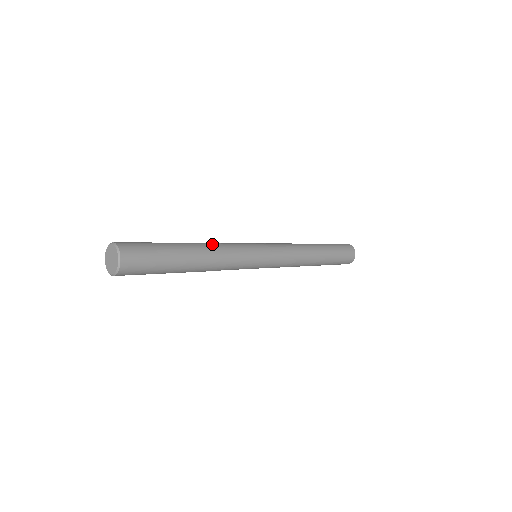
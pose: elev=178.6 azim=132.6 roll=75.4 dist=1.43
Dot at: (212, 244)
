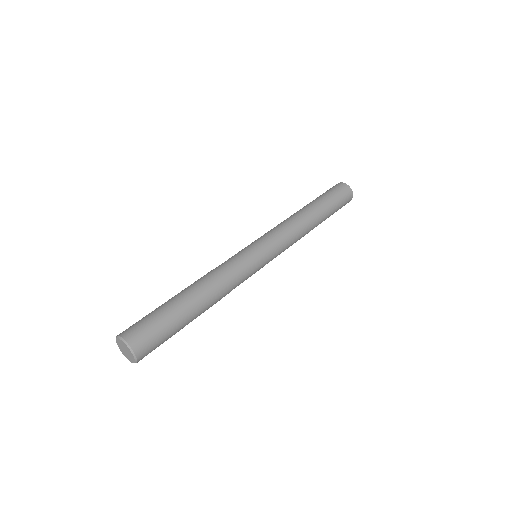
Dot at: (210, 277)
